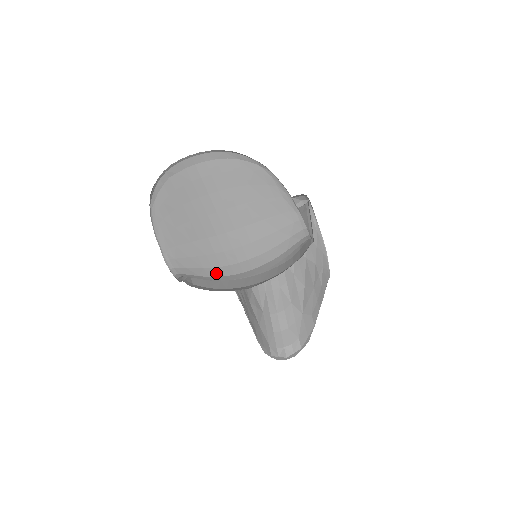
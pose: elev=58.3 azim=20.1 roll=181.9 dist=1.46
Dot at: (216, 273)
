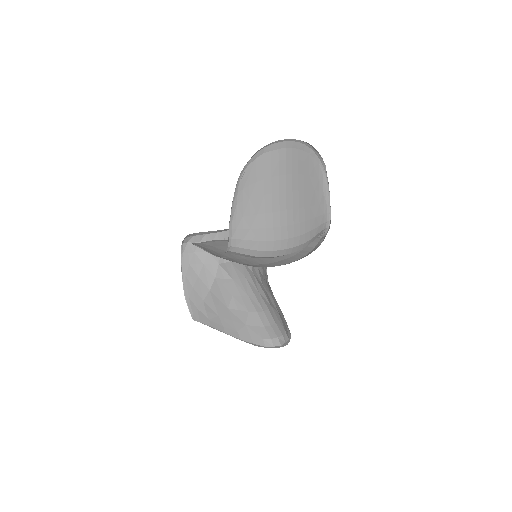
Dot at: (267, 247)
